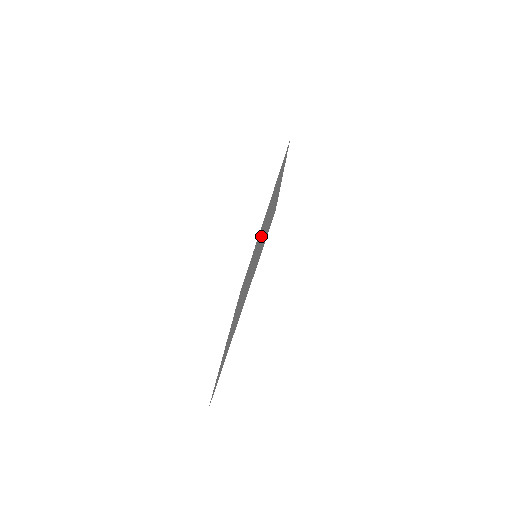
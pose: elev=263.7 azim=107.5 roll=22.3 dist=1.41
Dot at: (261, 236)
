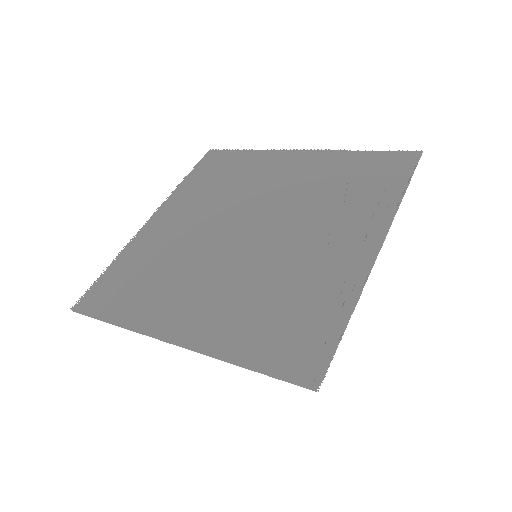
Dot at: (282, 235)
